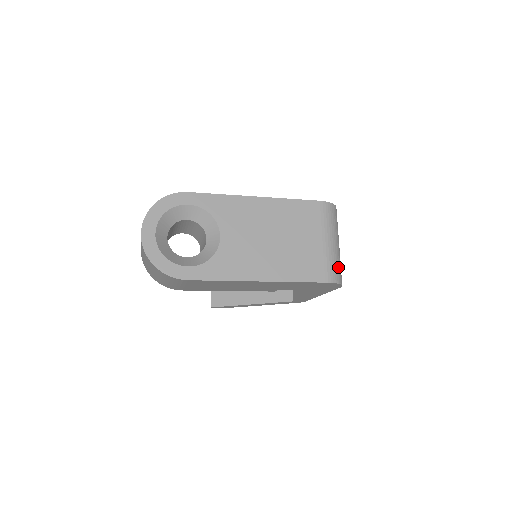
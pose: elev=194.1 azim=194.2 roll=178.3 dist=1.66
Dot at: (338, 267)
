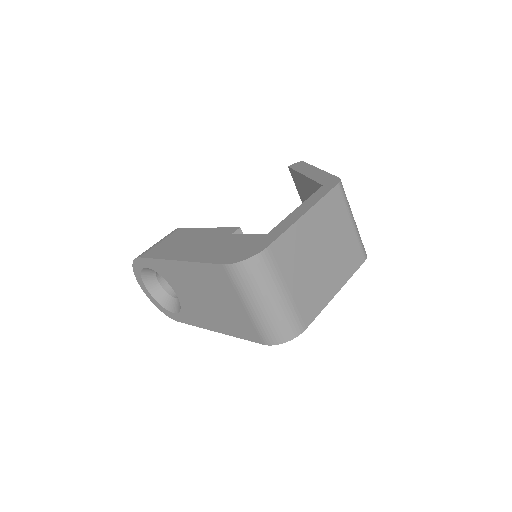
Dot at: (275, 327)
